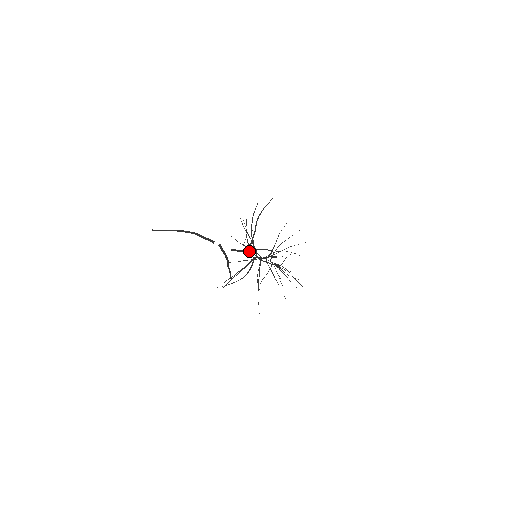
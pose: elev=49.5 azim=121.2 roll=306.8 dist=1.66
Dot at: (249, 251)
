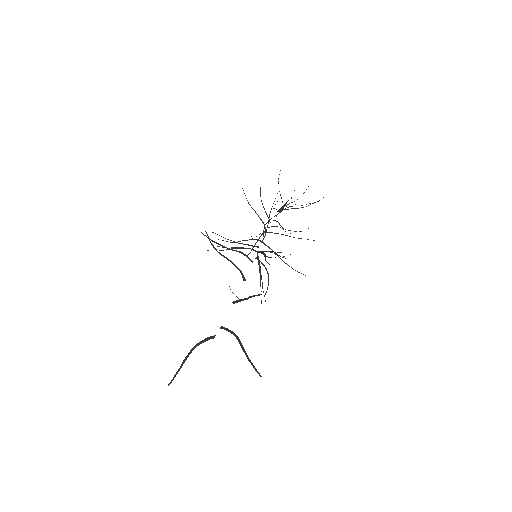
Dot at: occluded
